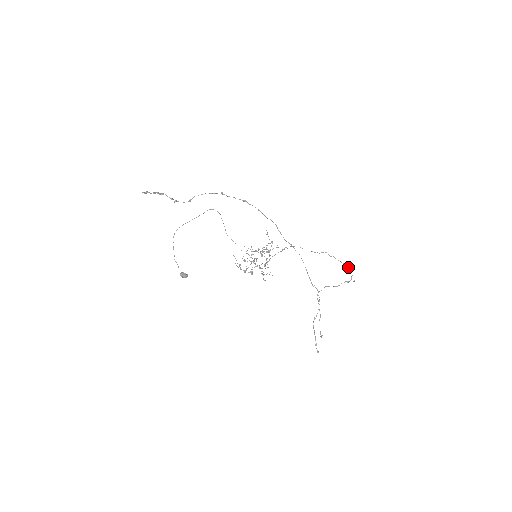
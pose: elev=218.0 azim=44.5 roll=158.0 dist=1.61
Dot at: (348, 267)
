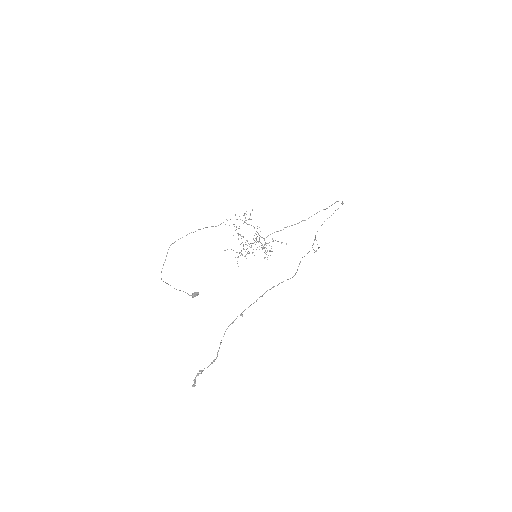
Dot at: occluded
